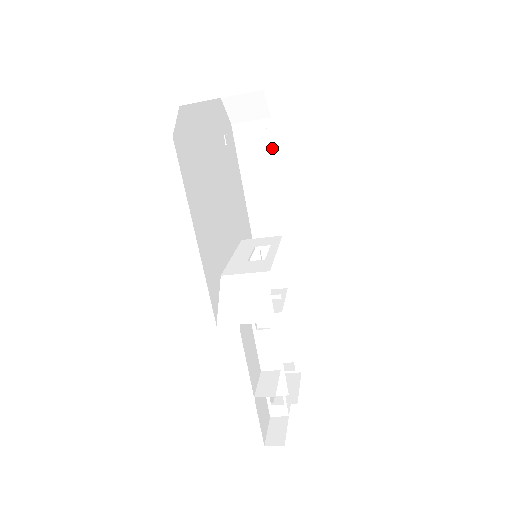
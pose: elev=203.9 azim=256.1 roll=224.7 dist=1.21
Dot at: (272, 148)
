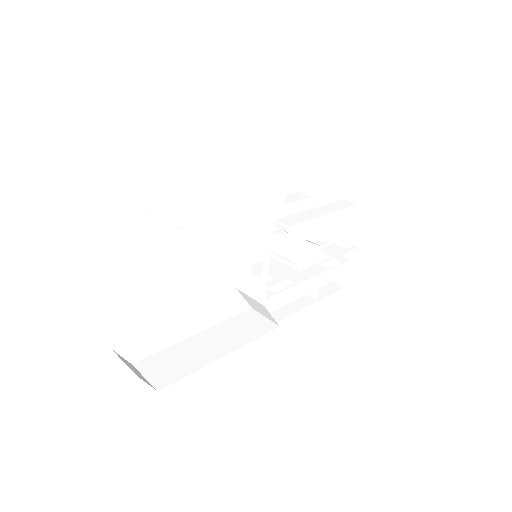
Dot at: occluded
